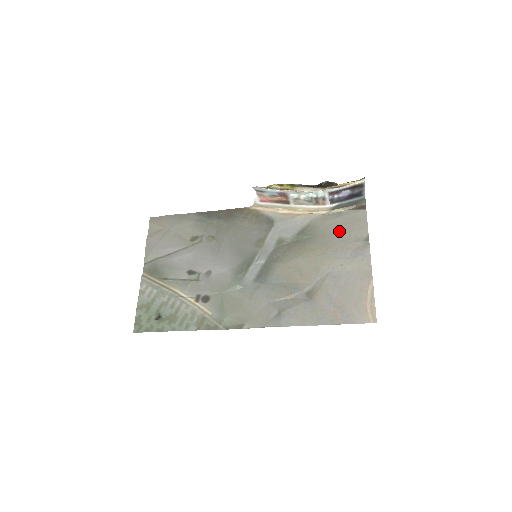
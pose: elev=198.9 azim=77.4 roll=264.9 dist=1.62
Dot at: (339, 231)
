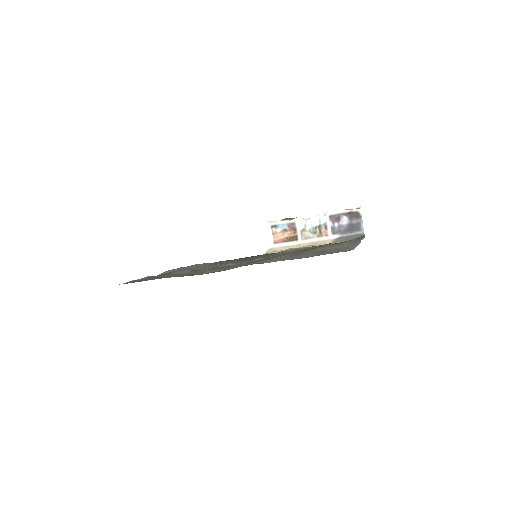
Dot at: occluded
